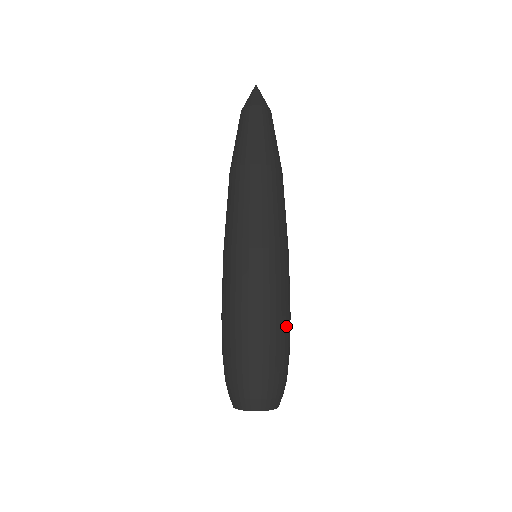
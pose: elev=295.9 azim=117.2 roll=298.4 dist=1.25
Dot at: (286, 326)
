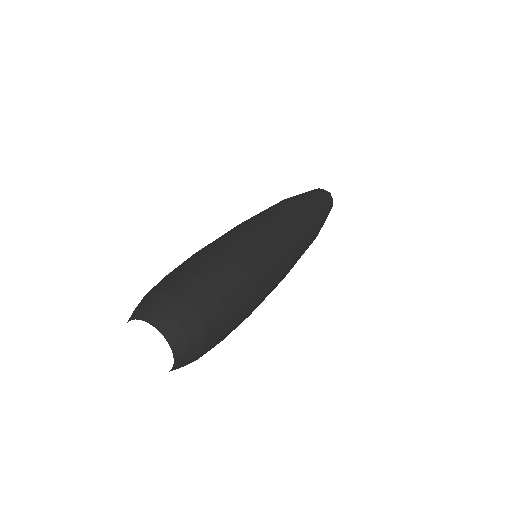
Dot at: (248, 306)
